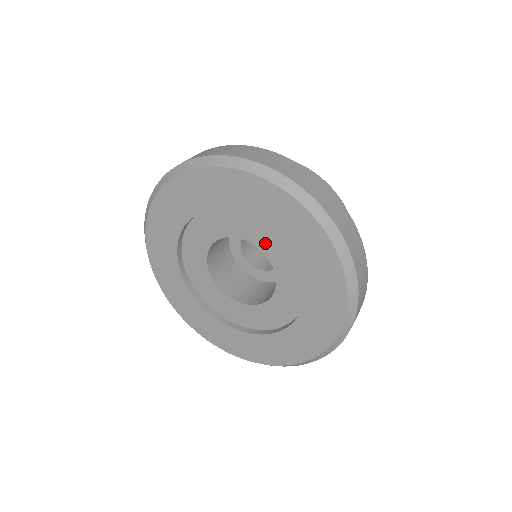
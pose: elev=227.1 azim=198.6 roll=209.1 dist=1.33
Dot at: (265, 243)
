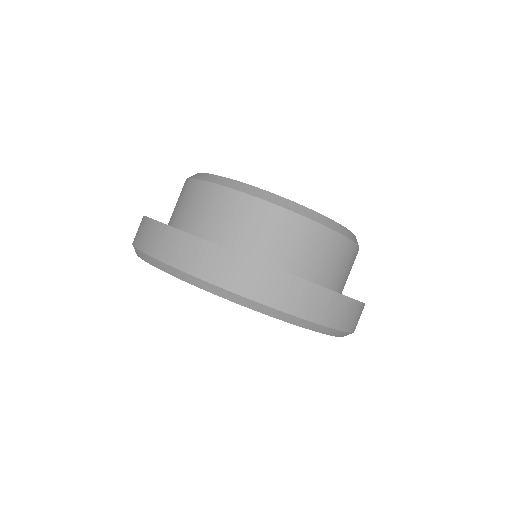
Dot at: occluded
